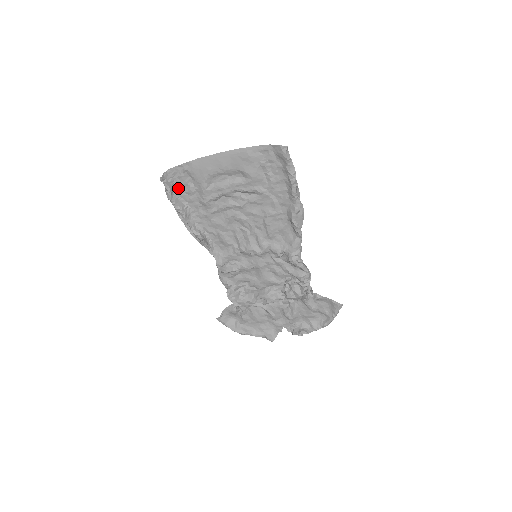
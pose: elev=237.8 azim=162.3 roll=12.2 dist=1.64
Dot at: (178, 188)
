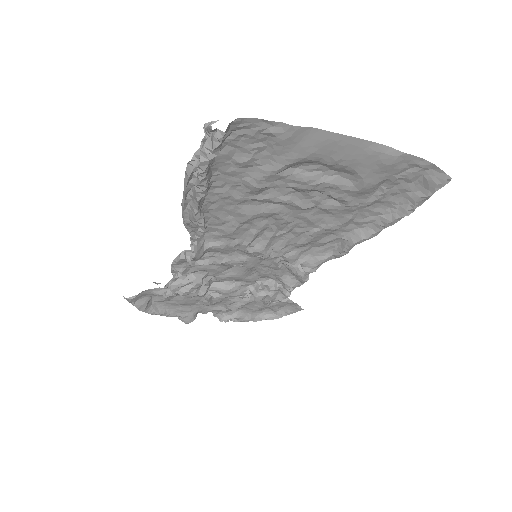
Dot at: (225, 149)
